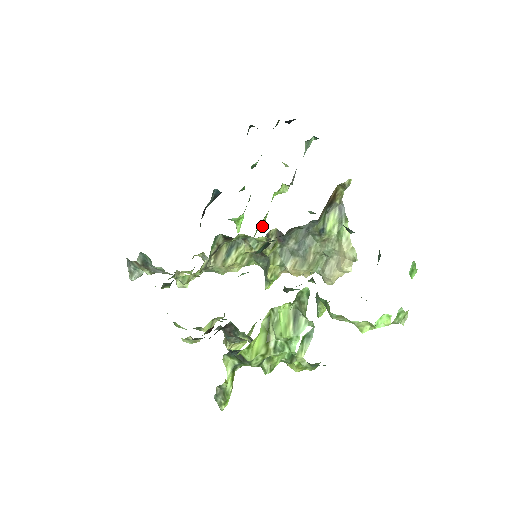
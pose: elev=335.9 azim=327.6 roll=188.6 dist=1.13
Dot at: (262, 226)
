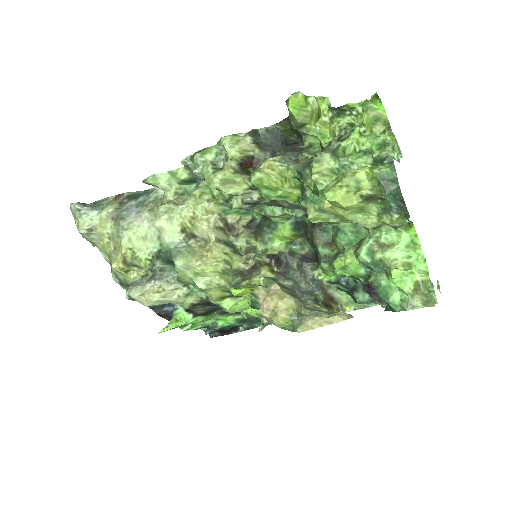
Dot at: (229, 305)
